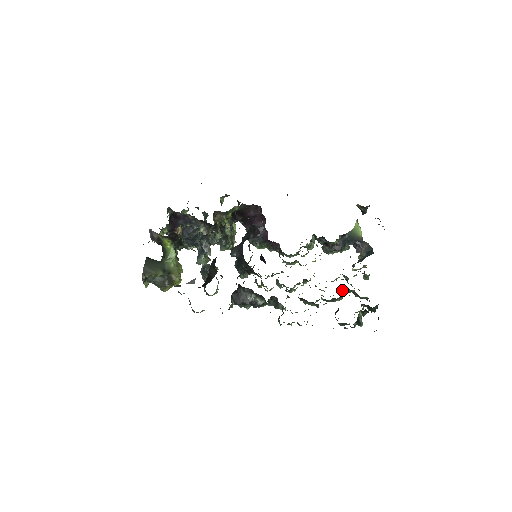
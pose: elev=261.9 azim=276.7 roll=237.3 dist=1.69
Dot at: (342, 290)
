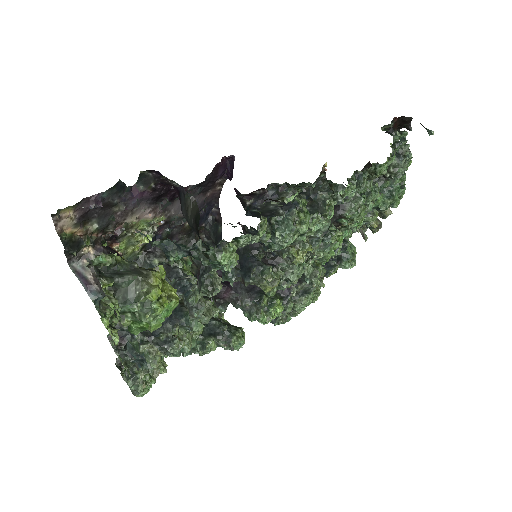
Dot at: occluded
